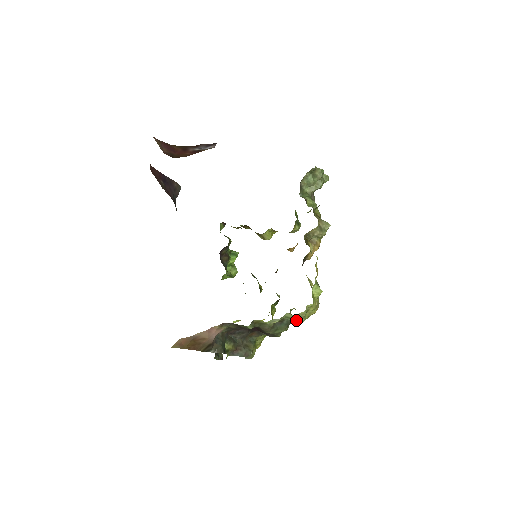
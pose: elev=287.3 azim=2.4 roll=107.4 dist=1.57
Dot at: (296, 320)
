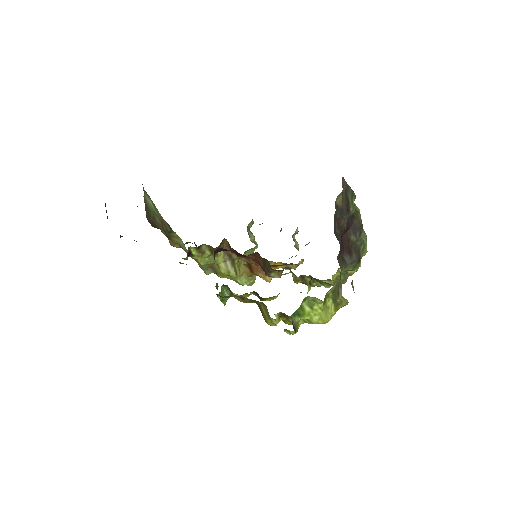
Dot at: (366, 239)
